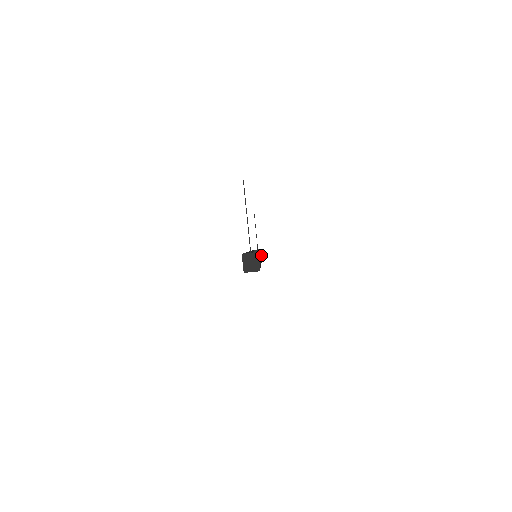
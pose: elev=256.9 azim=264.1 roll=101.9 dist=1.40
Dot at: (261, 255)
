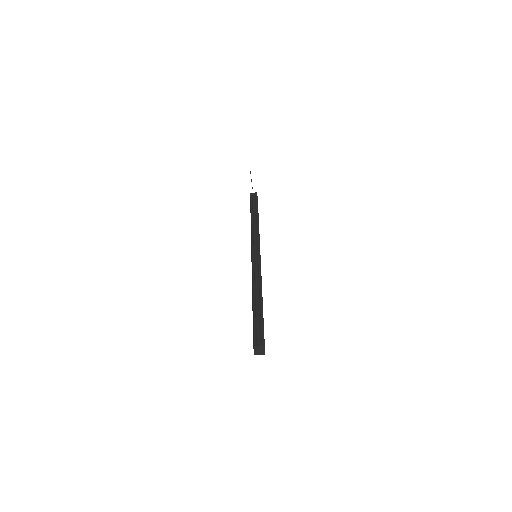
Dot at: (256, 197)
